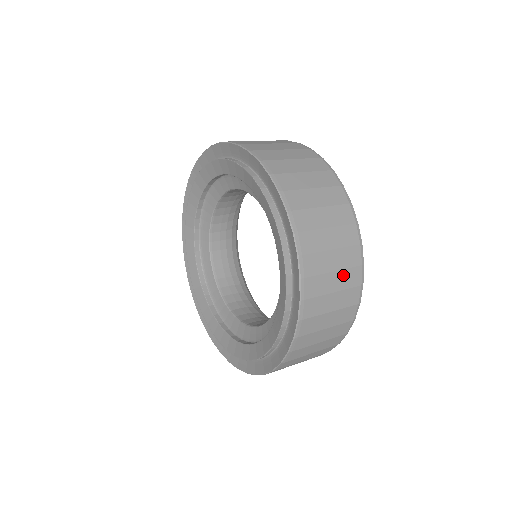
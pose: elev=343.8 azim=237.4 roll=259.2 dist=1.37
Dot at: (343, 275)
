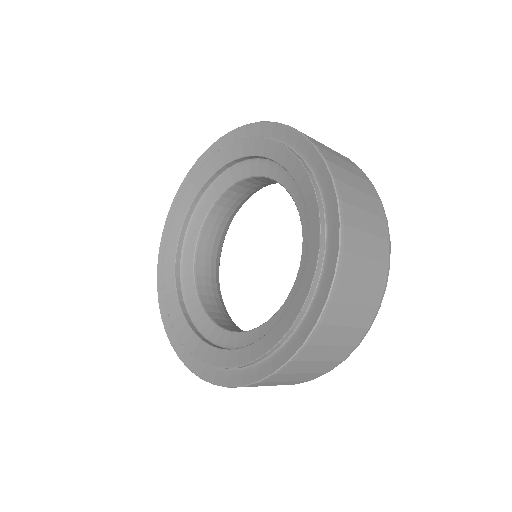
Dot at: (361, 312)
